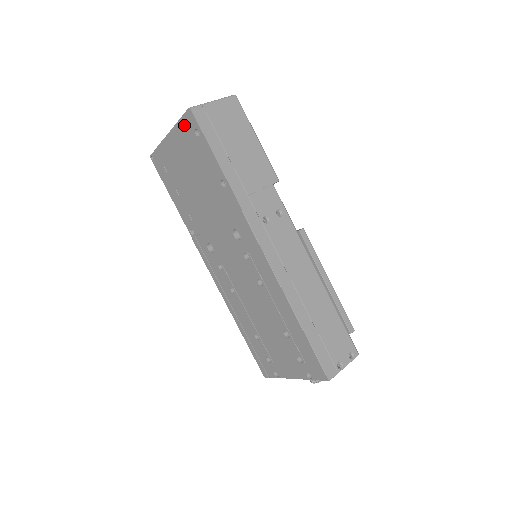
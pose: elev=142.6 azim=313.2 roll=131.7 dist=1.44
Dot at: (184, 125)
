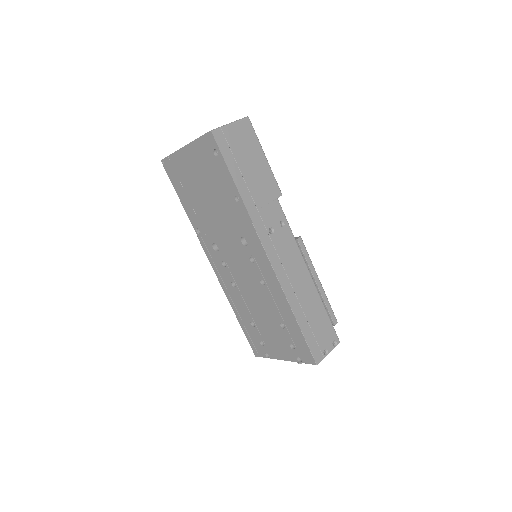
Dot at: (203, 143)
